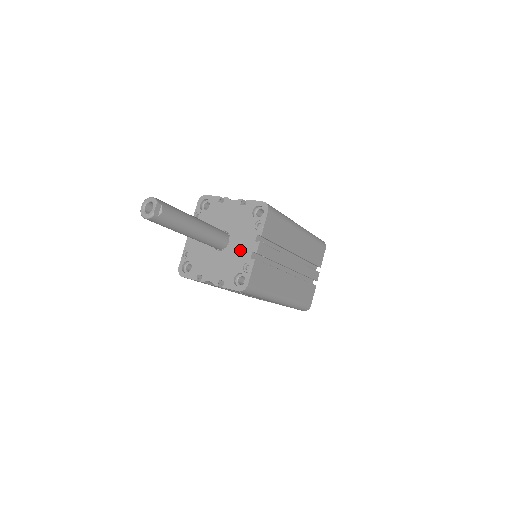
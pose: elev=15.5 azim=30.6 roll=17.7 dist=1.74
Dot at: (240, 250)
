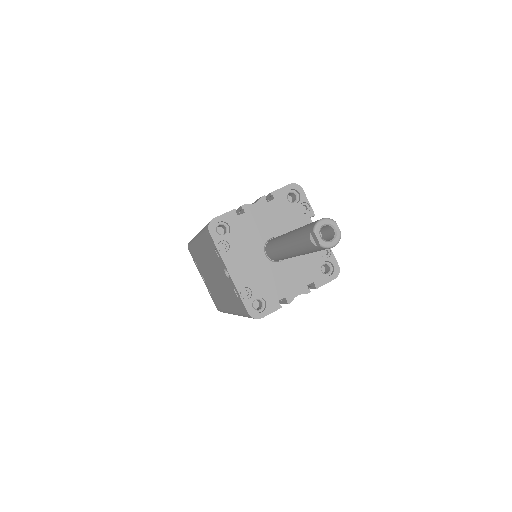
Dot at: occluded
